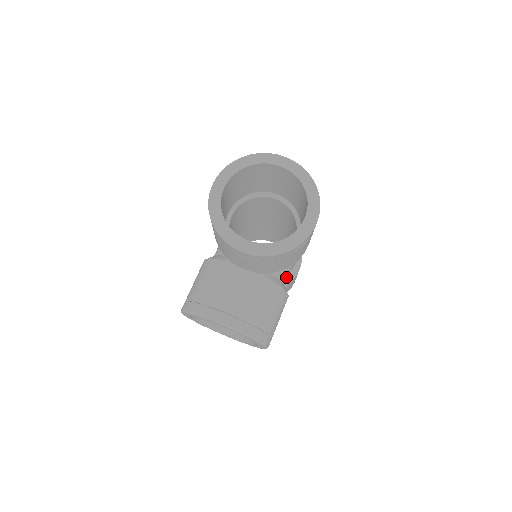
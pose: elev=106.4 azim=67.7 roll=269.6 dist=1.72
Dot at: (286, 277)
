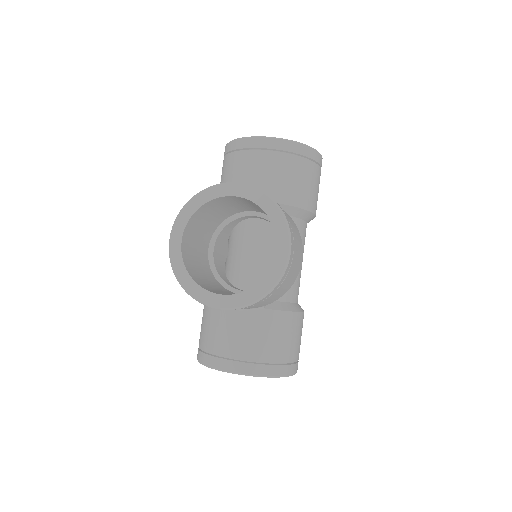
Dot at: occluded
